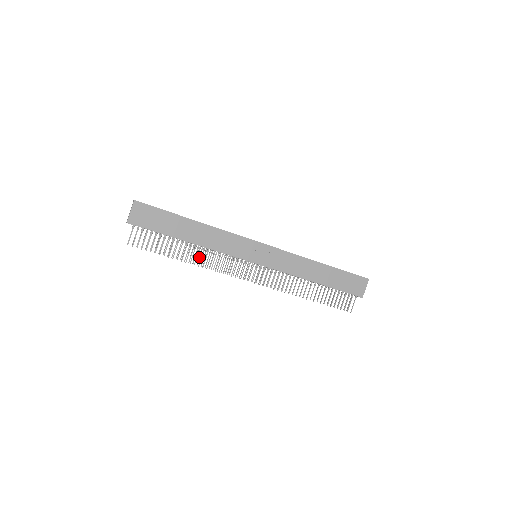
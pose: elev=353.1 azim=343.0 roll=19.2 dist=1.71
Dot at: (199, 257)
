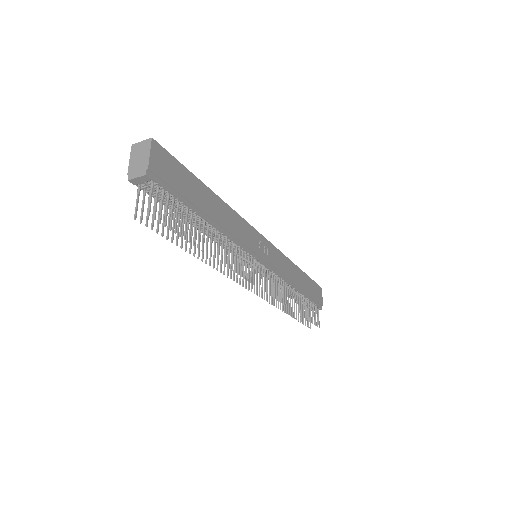
Dot at: occluded
